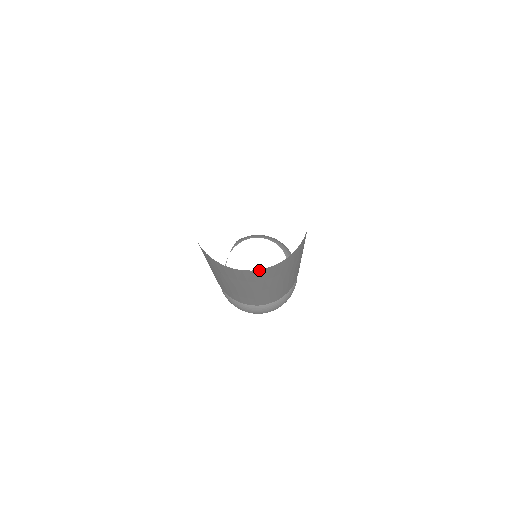
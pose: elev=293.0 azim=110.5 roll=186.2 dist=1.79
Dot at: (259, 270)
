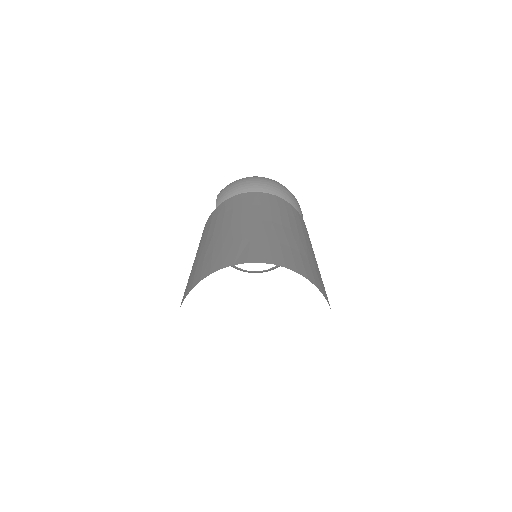
Dot at: occluded
